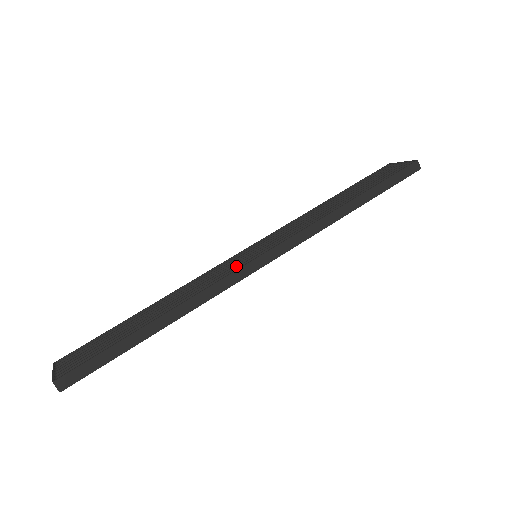
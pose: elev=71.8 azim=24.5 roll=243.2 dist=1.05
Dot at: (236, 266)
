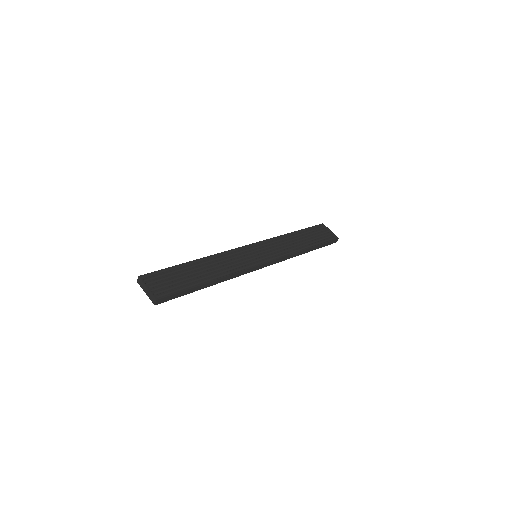
Dot at: (250, 262)
